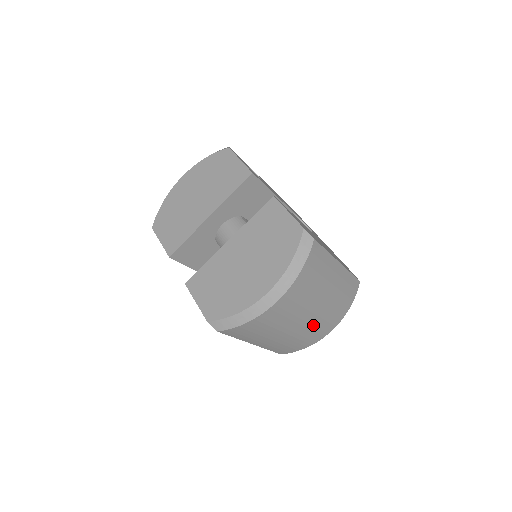
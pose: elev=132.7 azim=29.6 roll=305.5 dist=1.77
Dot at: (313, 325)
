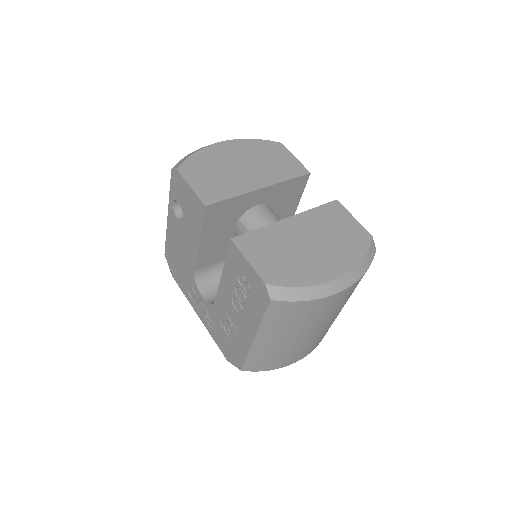
Dot at: (310, 341)
